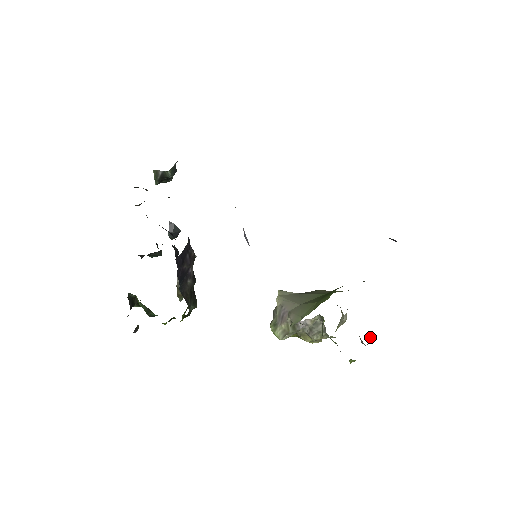
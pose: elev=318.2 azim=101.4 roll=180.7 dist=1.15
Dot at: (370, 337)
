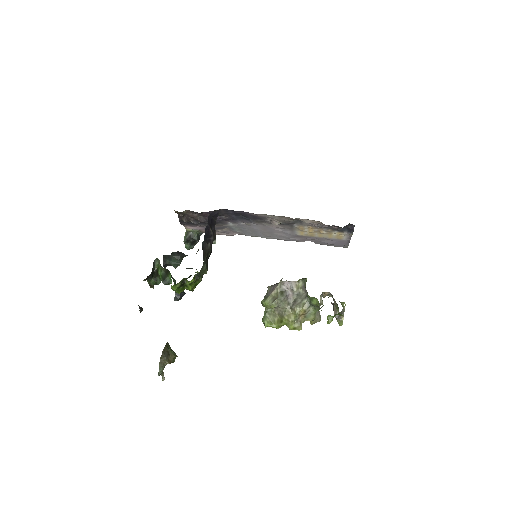
Dot at: (342, 310)
